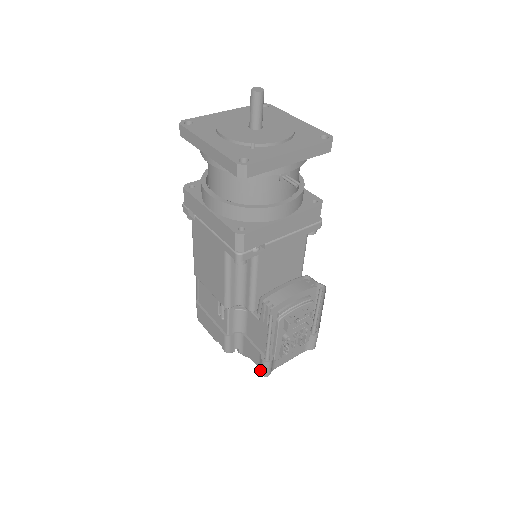
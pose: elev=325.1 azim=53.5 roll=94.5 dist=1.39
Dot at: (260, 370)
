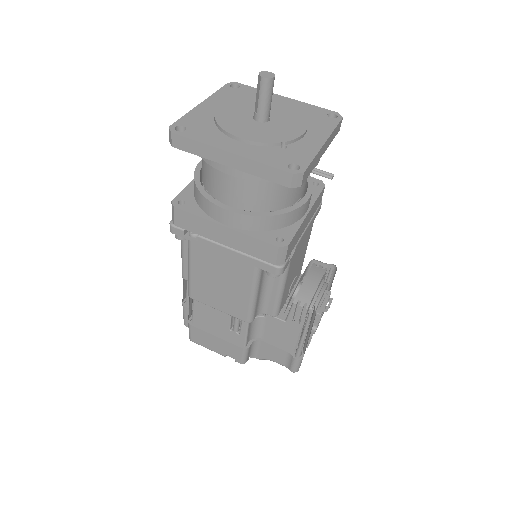
Dot at: (288, 368)
